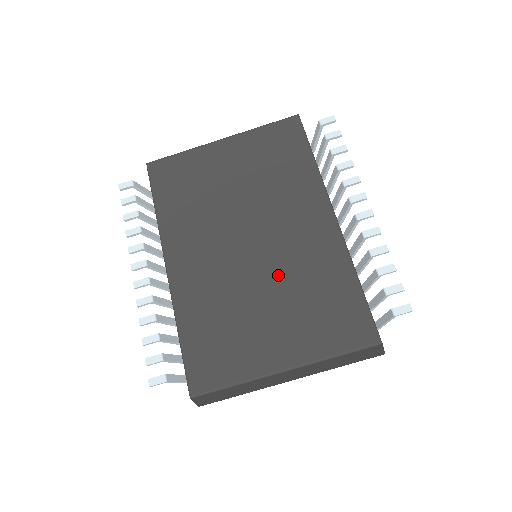
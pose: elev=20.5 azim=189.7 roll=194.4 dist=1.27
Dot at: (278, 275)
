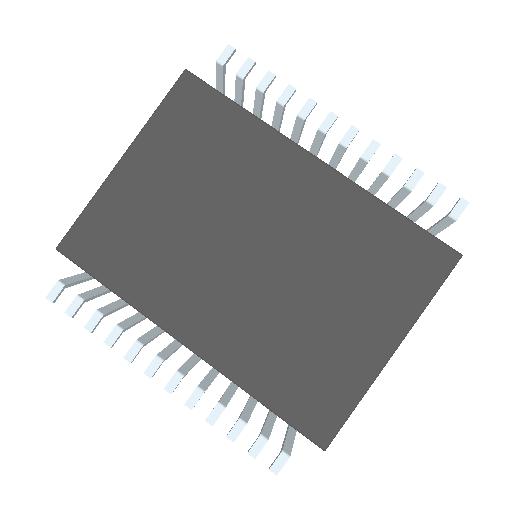
Dot at: (311, 264)
